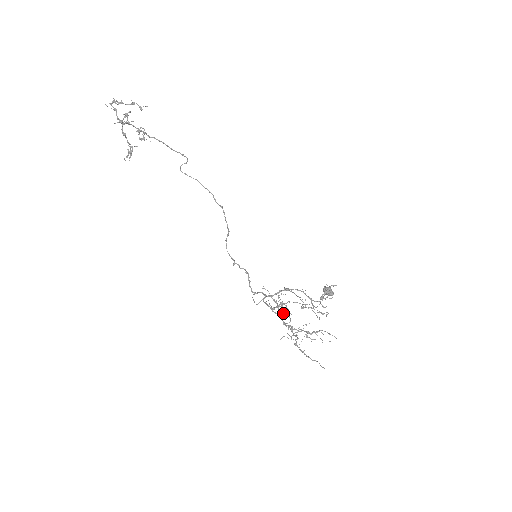
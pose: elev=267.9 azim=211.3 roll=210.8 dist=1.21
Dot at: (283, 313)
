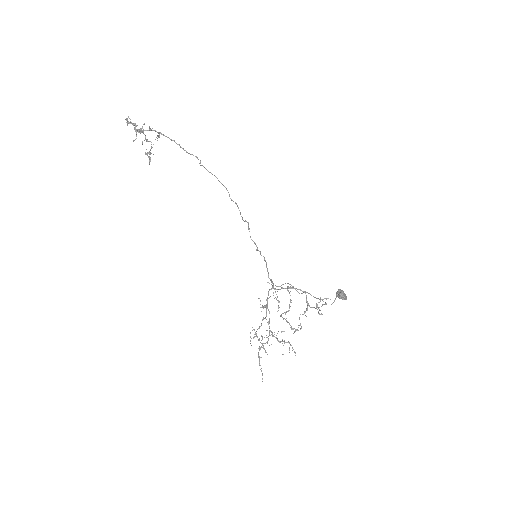
Dot at: occluded
